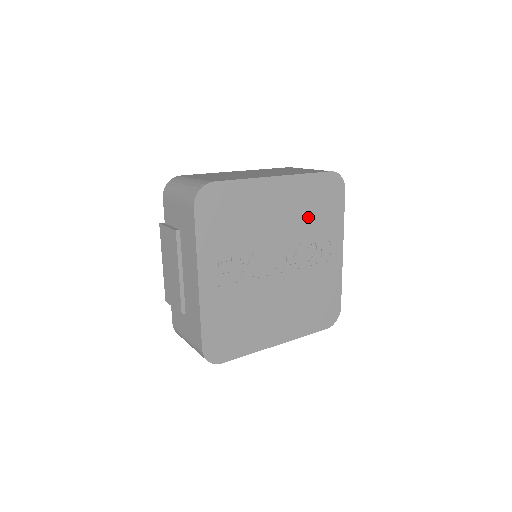
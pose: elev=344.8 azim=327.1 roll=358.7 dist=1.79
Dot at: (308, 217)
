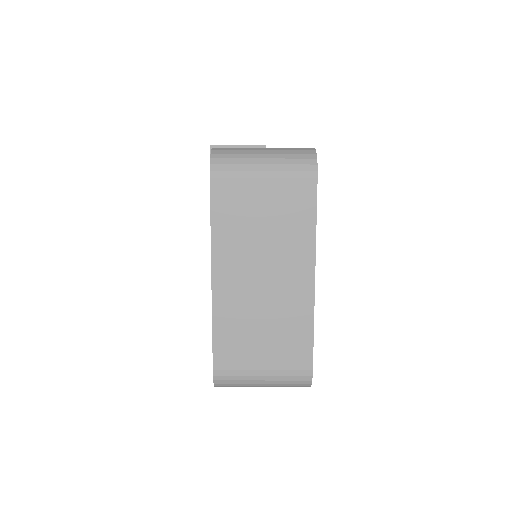
Dot at: occluded
